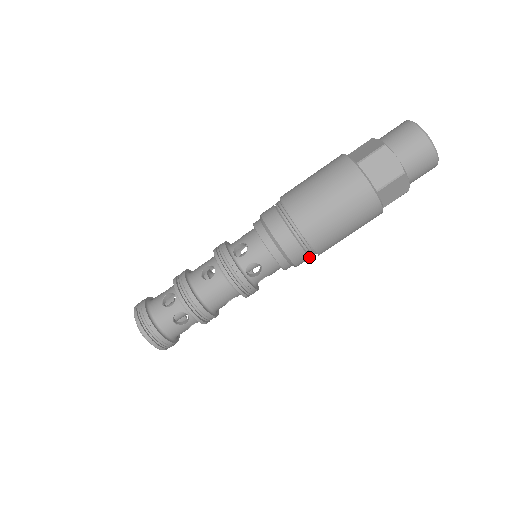
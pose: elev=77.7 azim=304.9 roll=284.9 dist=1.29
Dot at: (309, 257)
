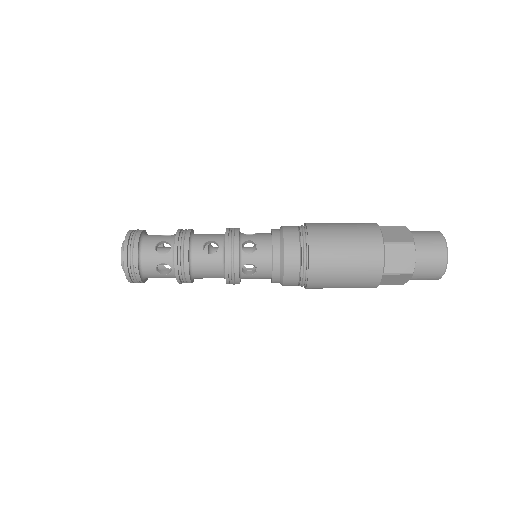
Dot at: (297, 285)
